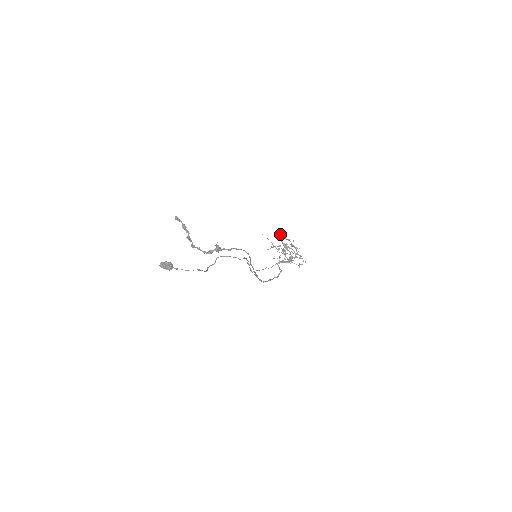
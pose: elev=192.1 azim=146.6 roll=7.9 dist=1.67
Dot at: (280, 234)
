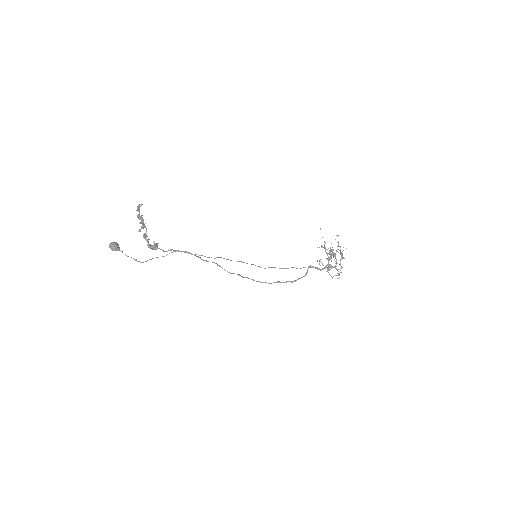
Dot at: (337, 236)
